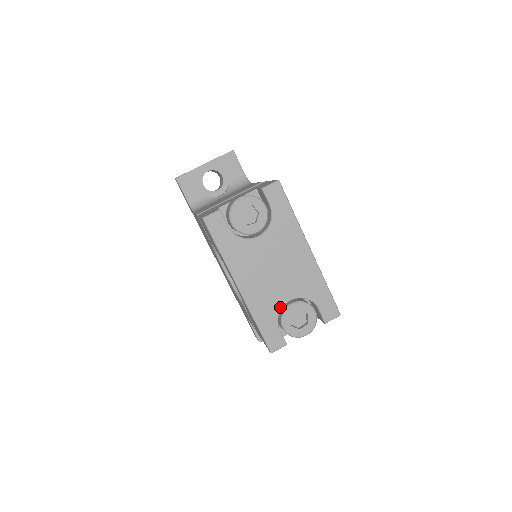
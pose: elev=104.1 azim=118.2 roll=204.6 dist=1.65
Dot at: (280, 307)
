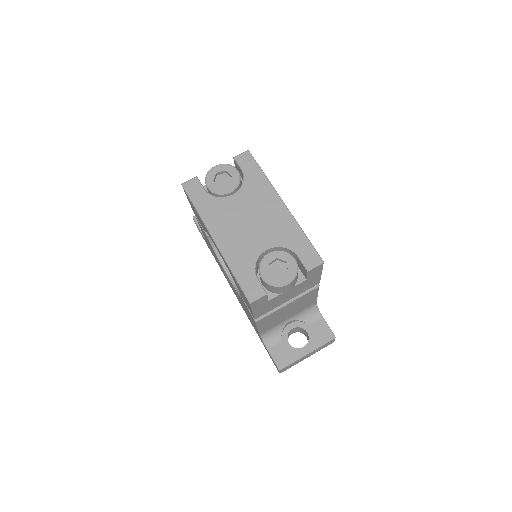
Dot at: (256, 256)
